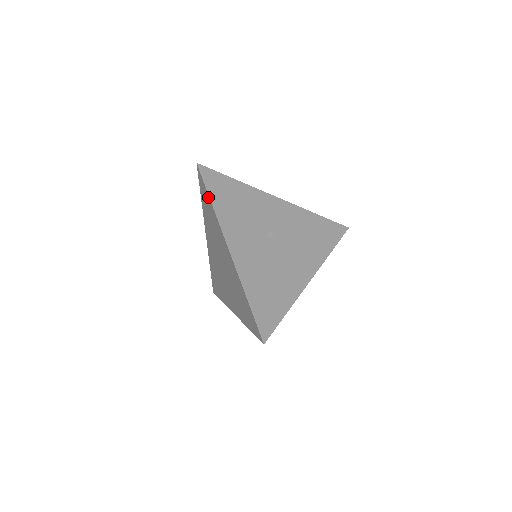
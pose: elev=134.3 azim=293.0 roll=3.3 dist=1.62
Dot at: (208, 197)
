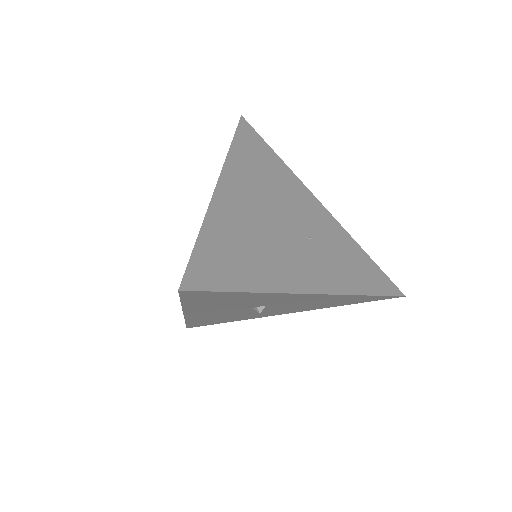
Dot at: occluded
